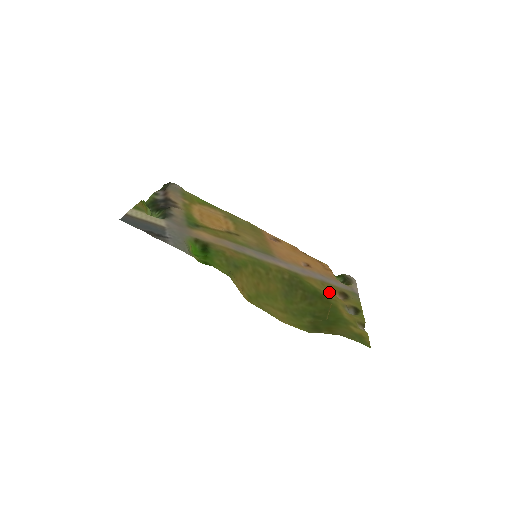
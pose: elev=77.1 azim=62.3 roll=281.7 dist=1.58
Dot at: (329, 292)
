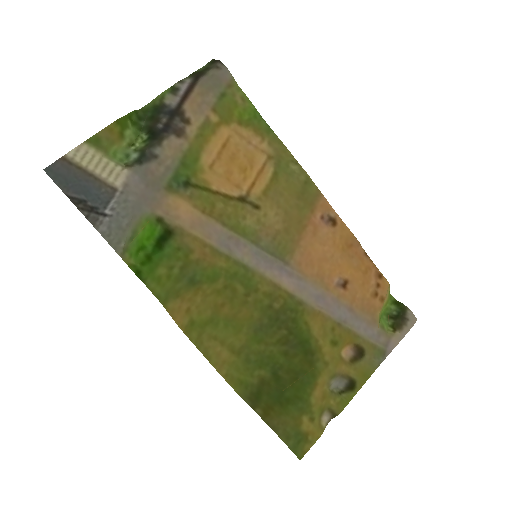
Dot at: (330, 347)
